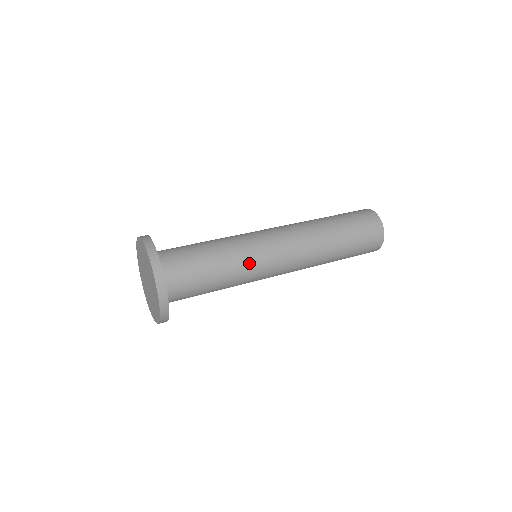
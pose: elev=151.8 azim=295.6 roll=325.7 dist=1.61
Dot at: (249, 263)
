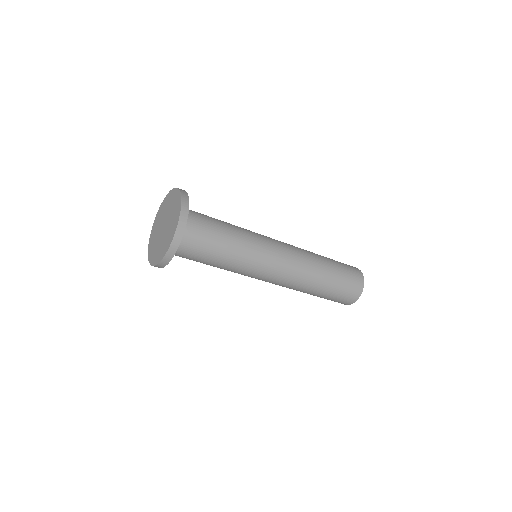
Dot at: (254, 237)
